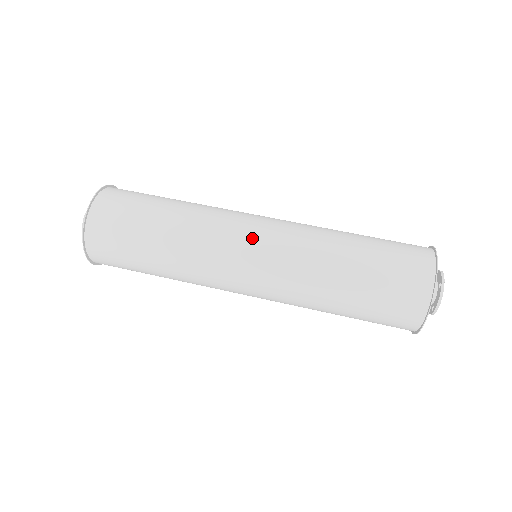
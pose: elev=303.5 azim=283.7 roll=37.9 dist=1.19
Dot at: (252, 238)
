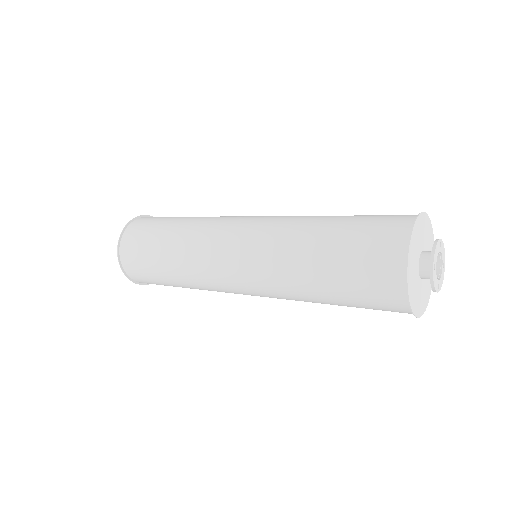
Dot at: (254, 216)
